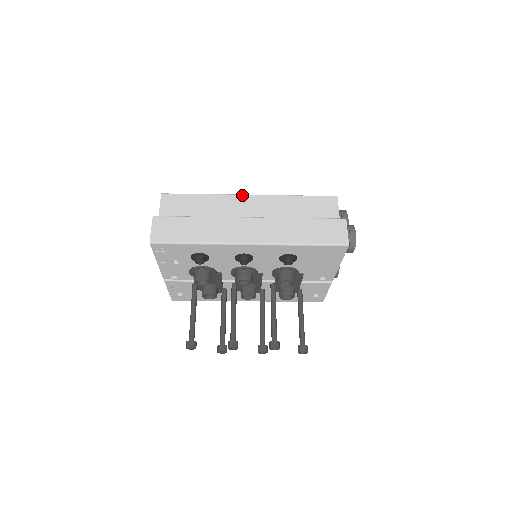
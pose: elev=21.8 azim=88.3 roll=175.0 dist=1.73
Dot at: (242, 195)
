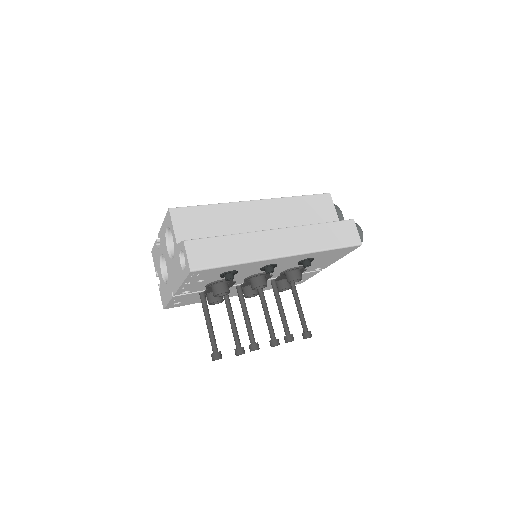
Dot at: (249, 201)
